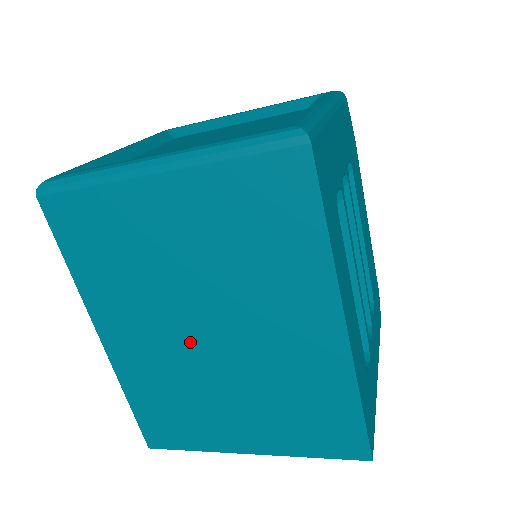
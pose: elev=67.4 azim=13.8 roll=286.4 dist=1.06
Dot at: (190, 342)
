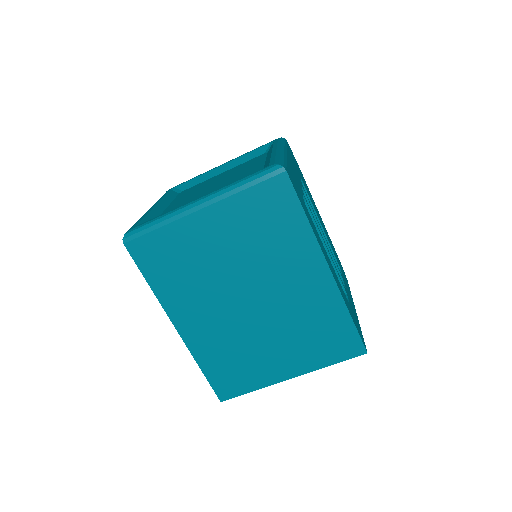
Dot at: (238, 311)
